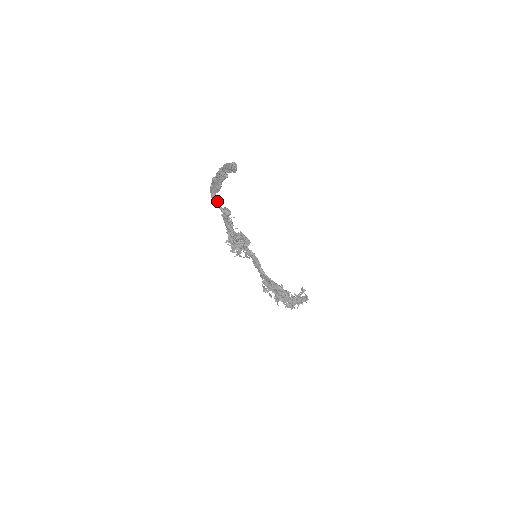
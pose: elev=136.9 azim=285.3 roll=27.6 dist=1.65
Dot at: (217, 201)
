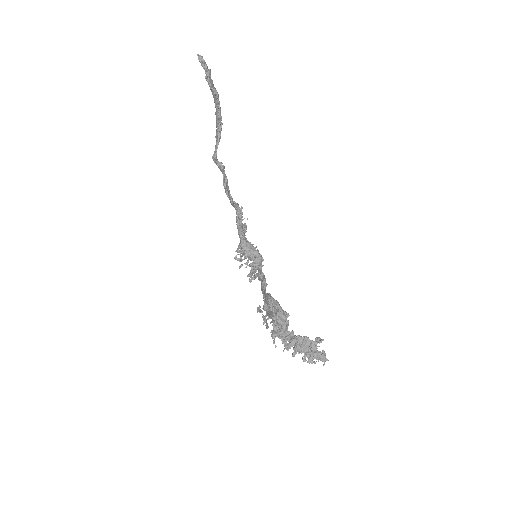
Dot at: (217, 160)
